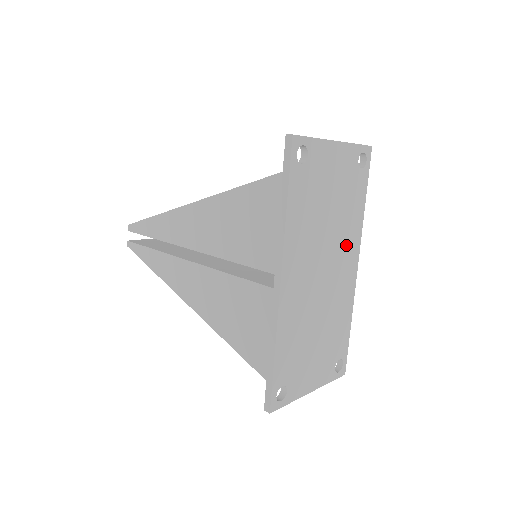
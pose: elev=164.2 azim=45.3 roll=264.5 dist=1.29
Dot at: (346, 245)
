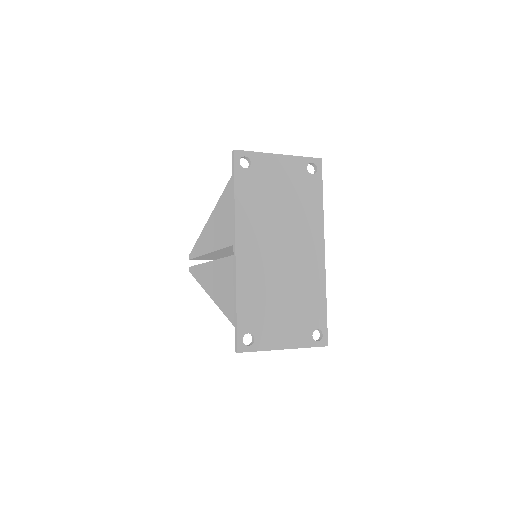
Dot at: (306, 231)
